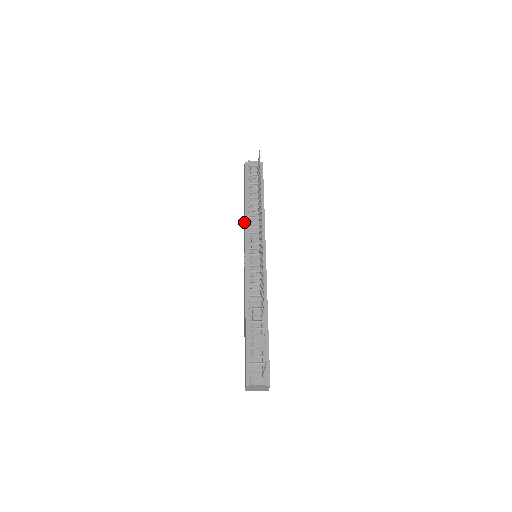
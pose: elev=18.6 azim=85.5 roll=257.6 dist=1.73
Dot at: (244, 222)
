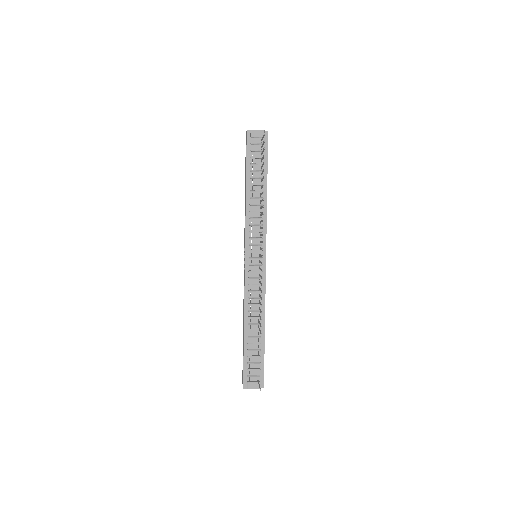
Dot at: occluded
